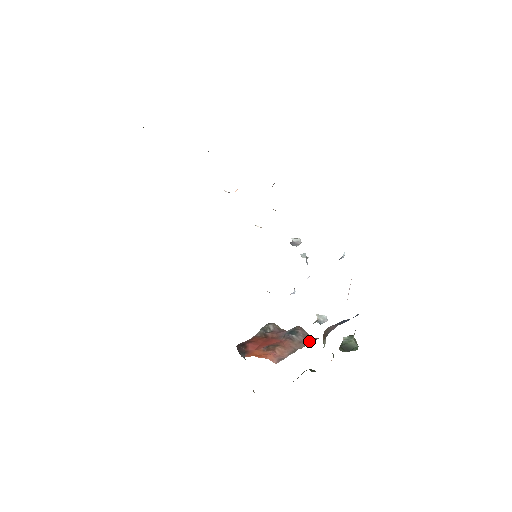
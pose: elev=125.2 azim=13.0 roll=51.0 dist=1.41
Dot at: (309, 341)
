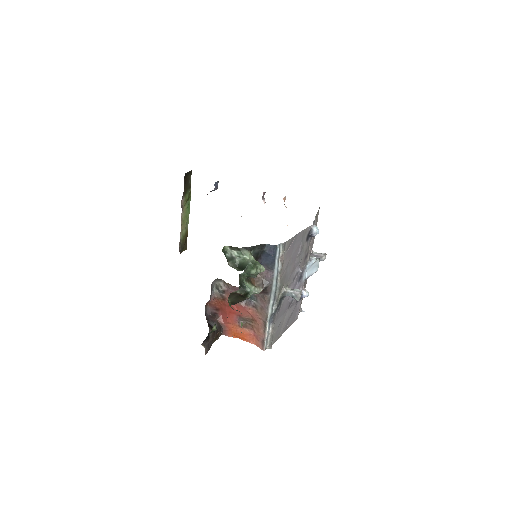
Dot at: (266, 304)
